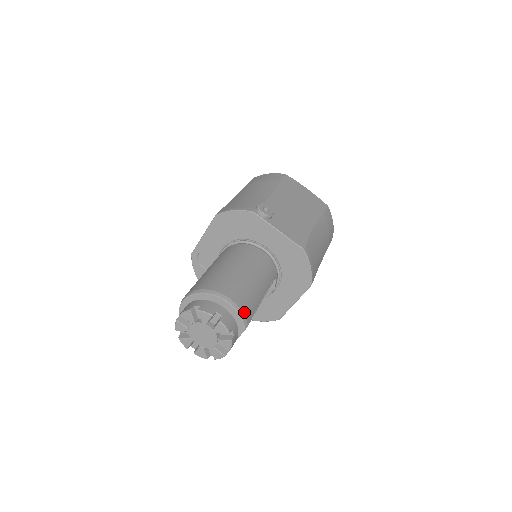
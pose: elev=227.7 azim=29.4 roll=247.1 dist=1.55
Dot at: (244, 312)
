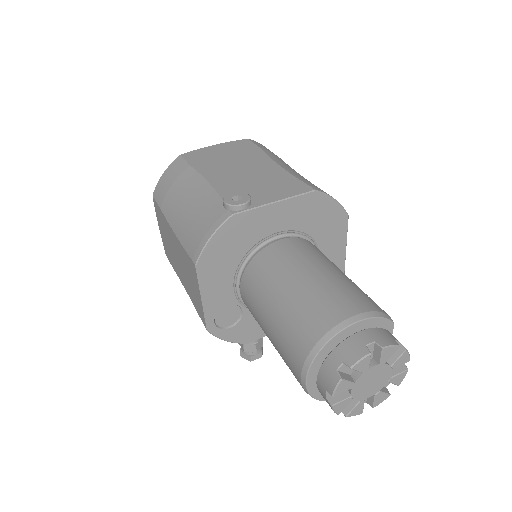
Dot at: (375, 310)
